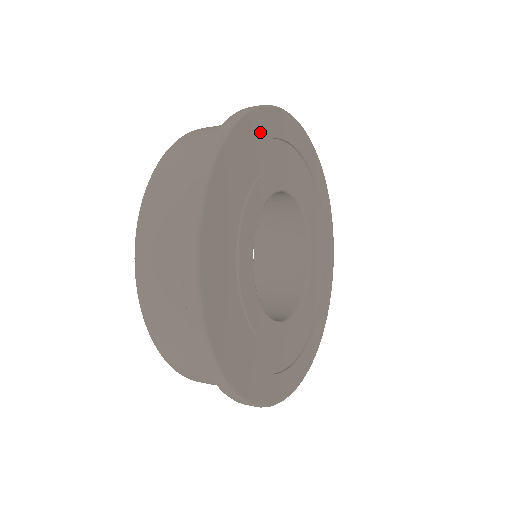
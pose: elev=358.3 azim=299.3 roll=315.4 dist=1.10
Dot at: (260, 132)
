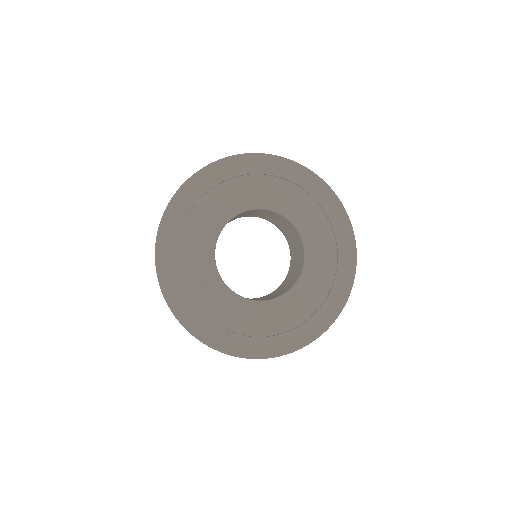
Dot at: (260, 168)
